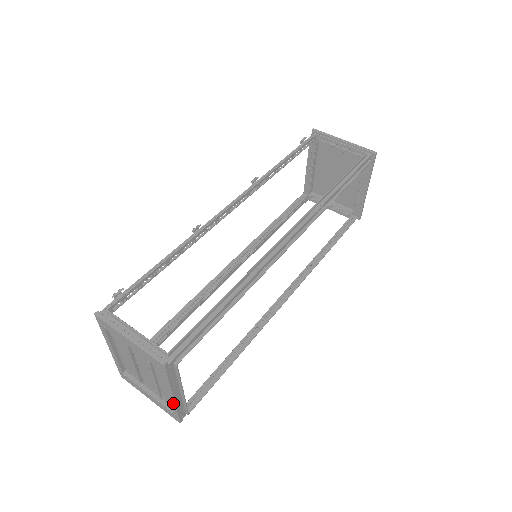
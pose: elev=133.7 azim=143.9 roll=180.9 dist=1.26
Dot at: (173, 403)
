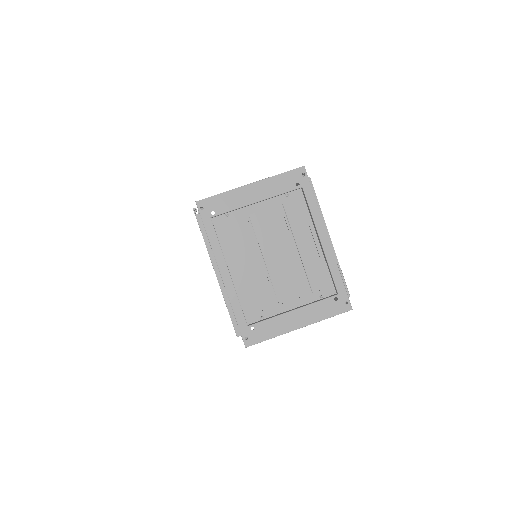
Dot at: (332, 257)
